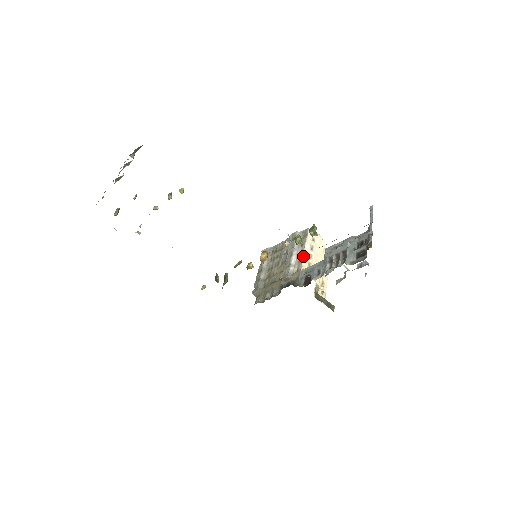
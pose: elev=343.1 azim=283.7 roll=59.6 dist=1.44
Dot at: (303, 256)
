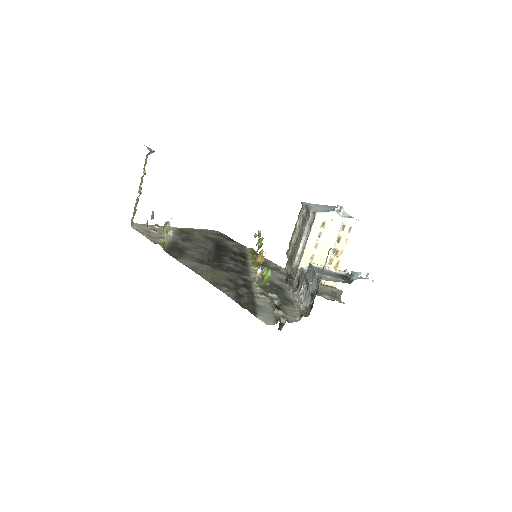
Dot at: (304, 251)
